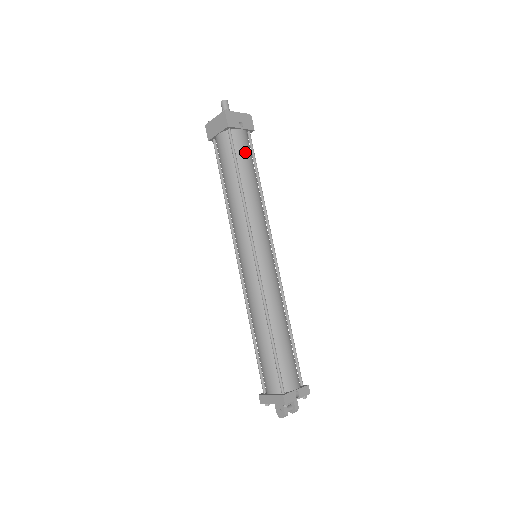
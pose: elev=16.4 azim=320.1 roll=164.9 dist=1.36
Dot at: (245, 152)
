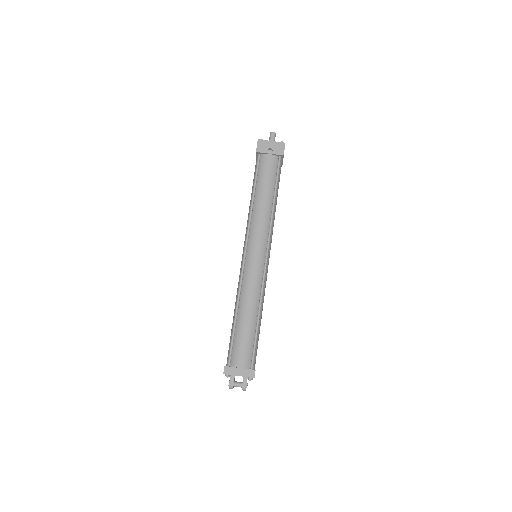
Dot at: (266, 172)
